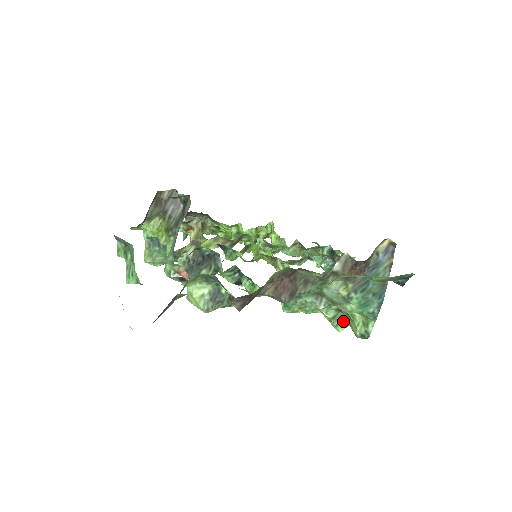
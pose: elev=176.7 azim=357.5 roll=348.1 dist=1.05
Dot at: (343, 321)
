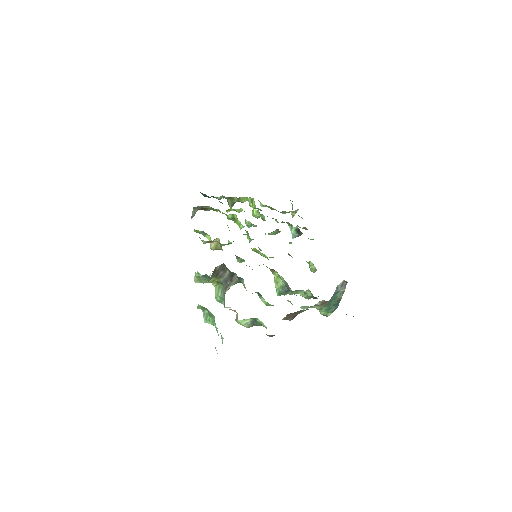
Dot at: occluded
